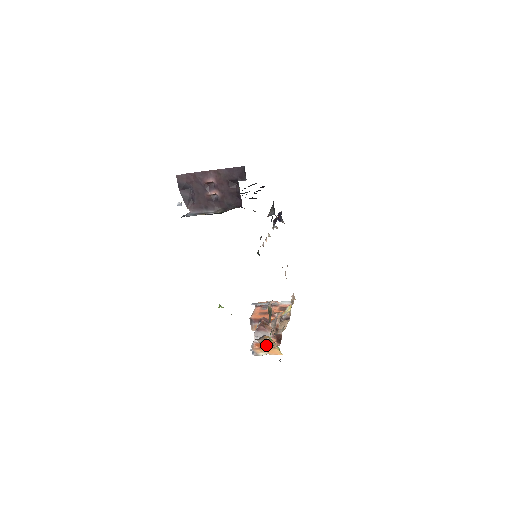
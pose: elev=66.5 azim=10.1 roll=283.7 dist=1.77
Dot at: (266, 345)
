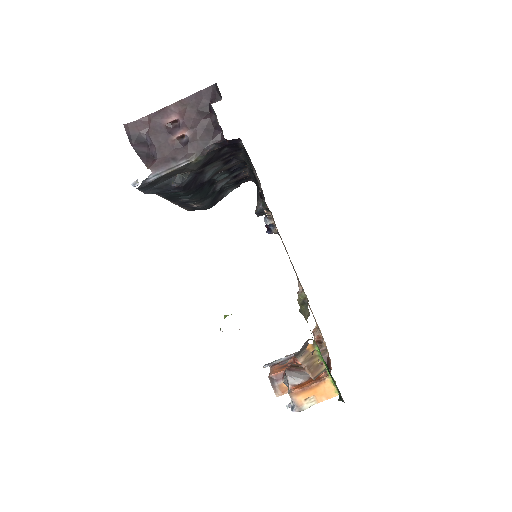
Dot at: (312, 371)
